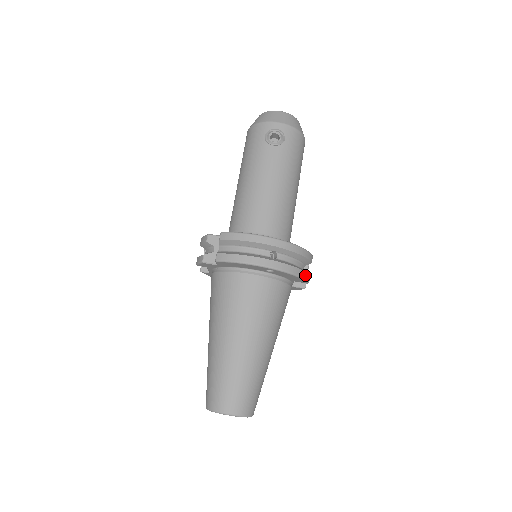
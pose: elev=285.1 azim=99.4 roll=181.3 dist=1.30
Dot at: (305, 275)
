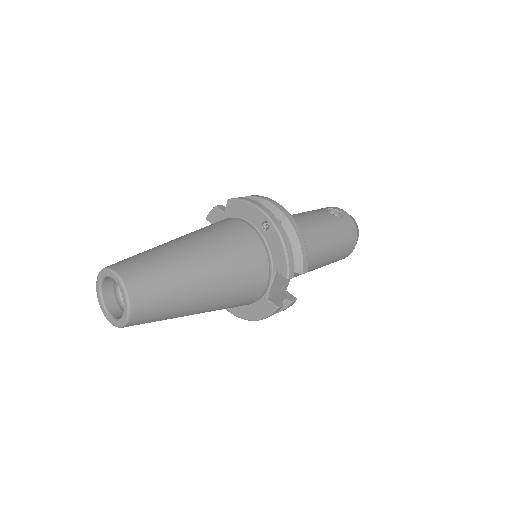
Dot at: (291, 261)
